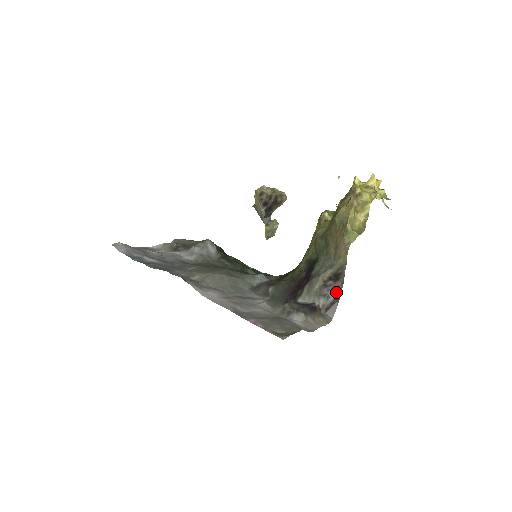
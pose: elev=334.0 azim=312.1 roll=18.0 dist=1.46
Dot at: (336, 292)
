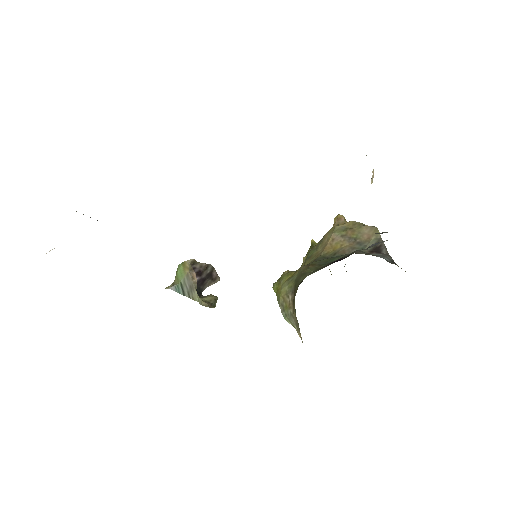
Dot at: (388, 257)
